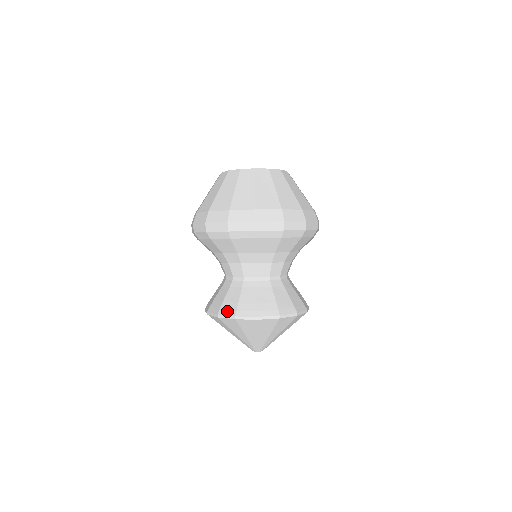
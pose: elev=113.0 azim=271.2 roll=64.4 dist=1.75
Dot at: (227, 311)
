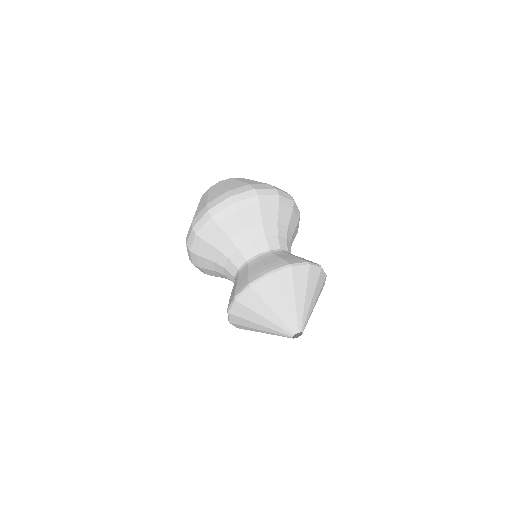
Dot at: (241, 288)
